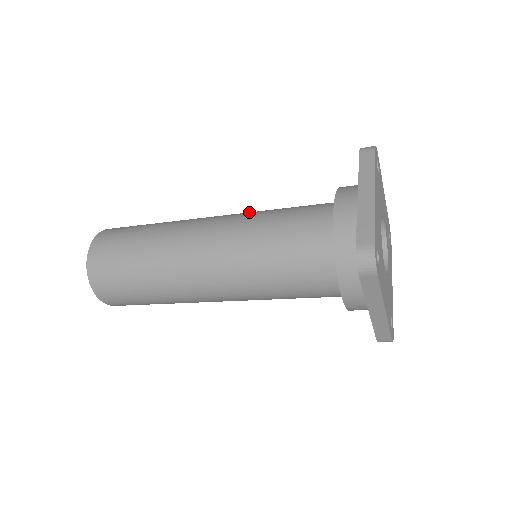
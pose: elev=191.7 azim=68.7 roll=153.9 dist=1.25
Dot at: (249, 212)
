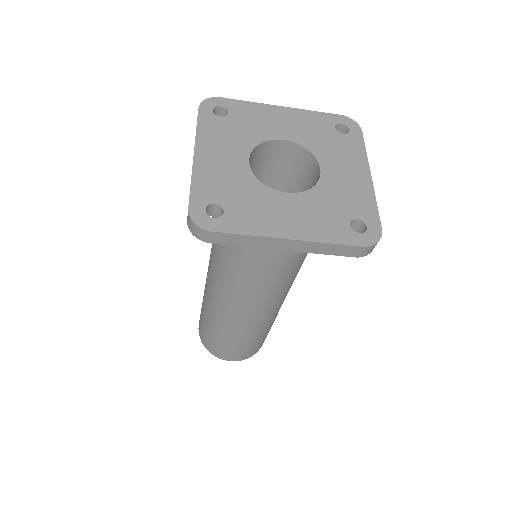
Dot at: occluded
